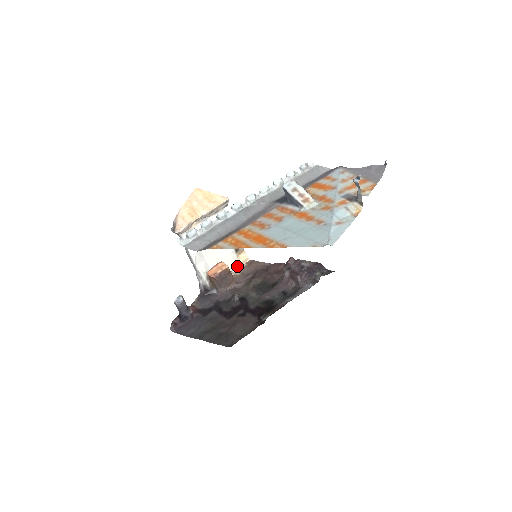
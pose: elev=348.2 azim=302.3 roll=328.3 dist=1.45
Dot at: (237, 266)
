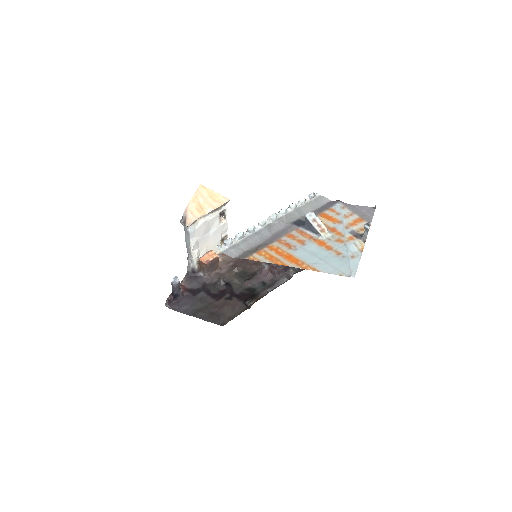
Dot at: (219, 253)
